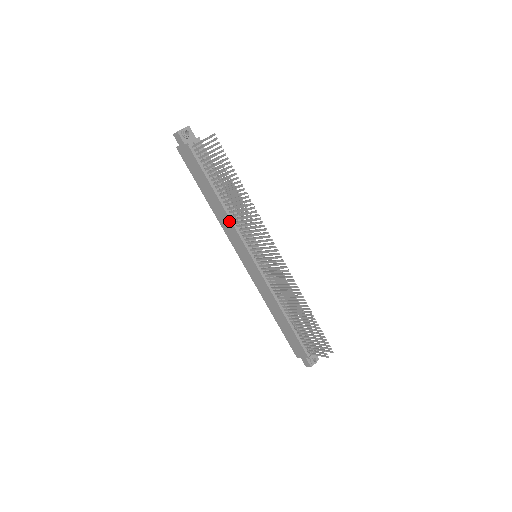
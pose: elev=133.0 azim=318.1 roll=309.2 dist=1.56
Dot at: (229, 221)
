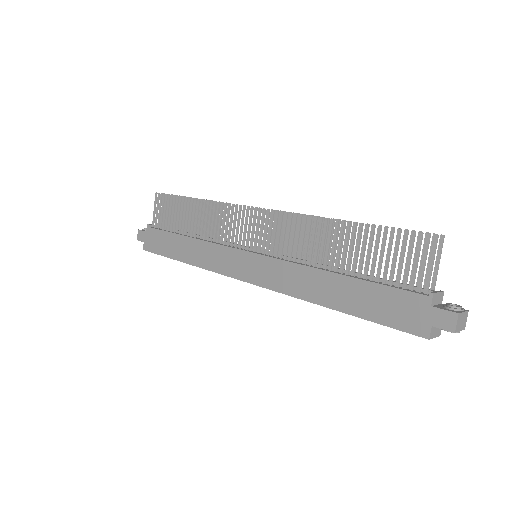
Dot at: (206, 245)
